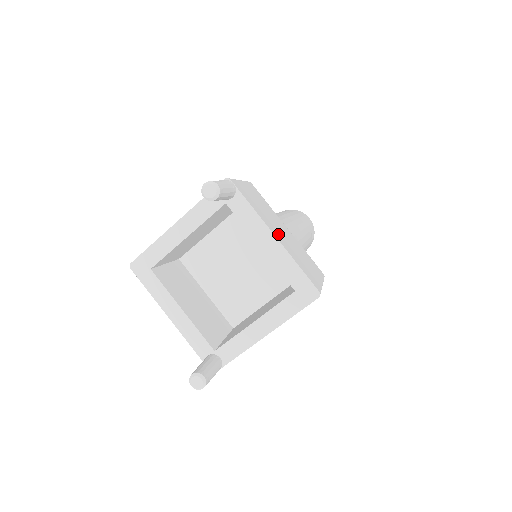
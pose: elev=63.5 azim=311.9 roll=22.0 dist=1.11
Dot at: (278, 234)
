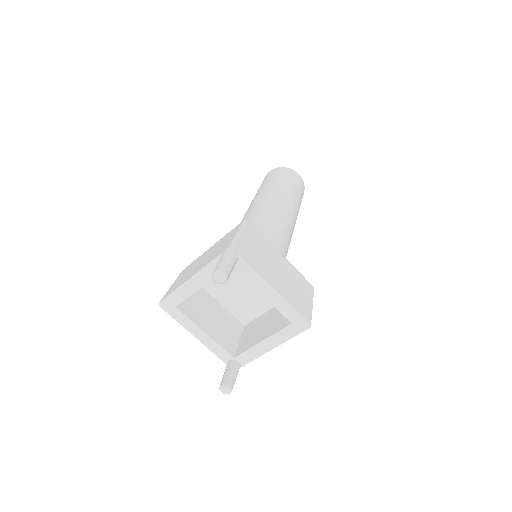
Dot at: (275, 280)
